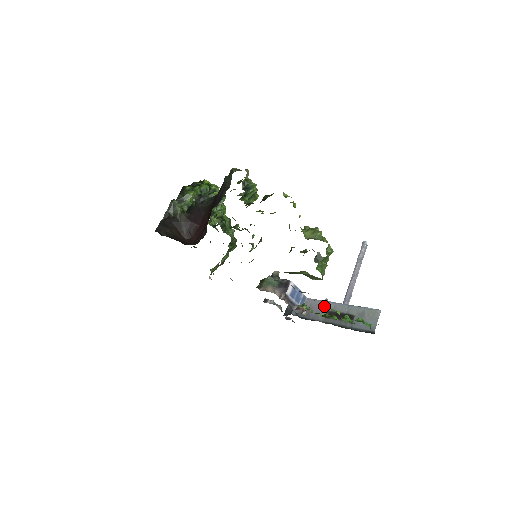
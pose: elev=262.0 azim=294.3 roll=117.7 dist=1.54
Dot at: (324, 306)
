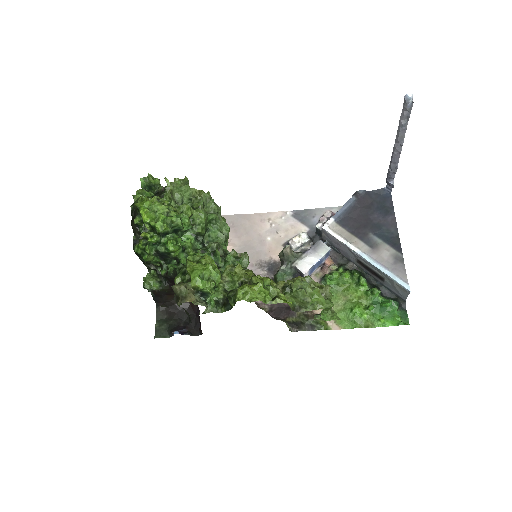
Dot at: (352, 254)
